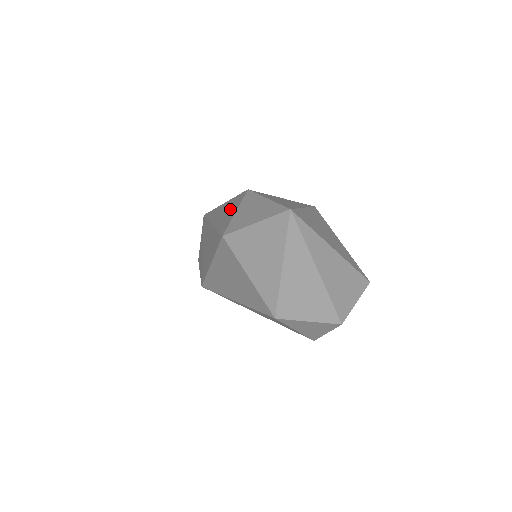
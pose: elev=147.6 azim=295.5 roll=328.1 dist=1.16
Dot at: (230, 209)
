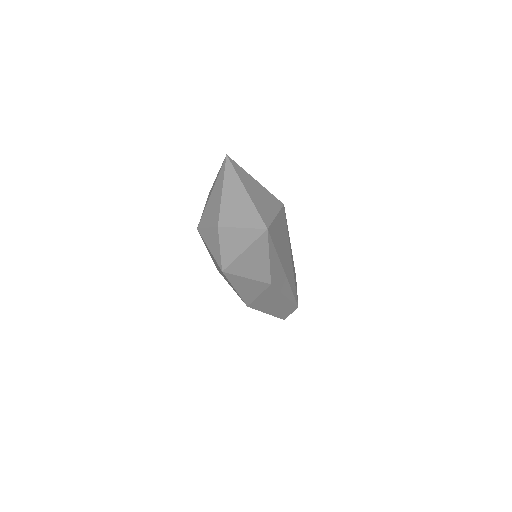
Dot at: occluded
